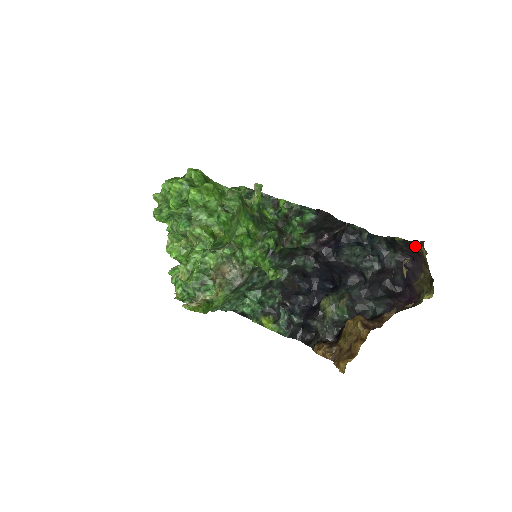
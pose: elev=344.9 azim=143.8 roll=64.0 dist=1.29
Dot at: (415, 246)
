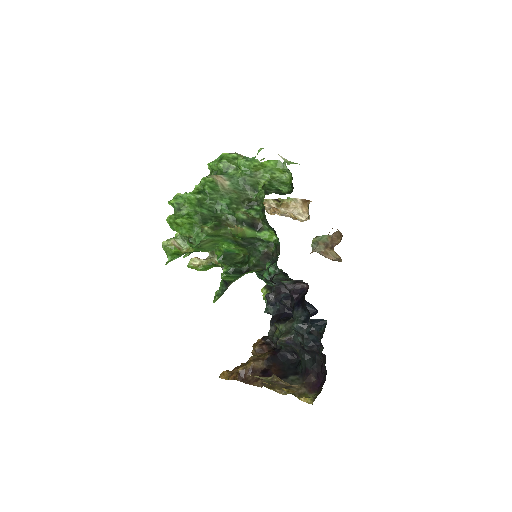
Dot at: occluded
